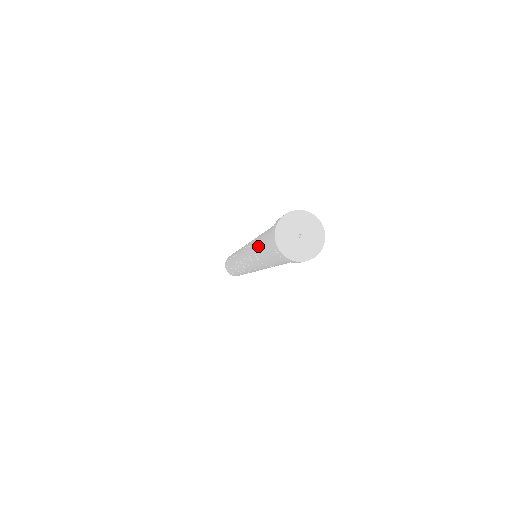
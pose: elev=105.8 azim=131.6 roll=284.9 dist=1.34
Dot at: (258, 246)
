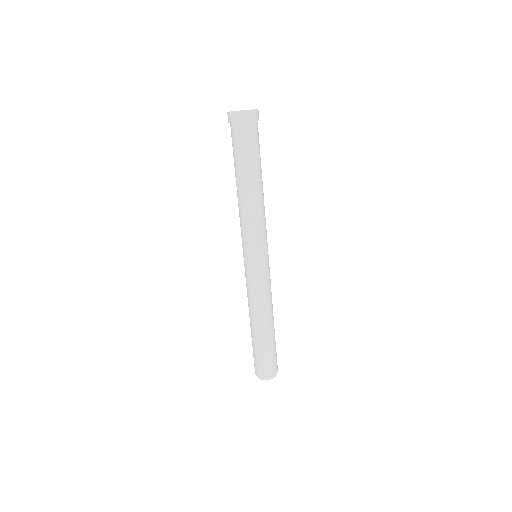
Dot at: (235, 175)
